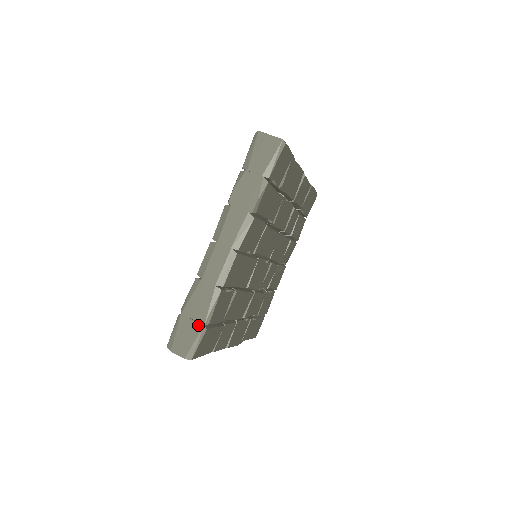
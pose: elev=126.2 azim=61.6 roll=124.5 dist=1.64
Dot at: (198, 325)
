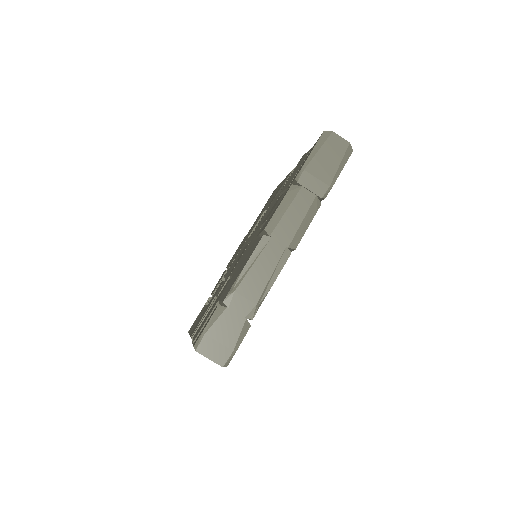
Dot at: occluded
